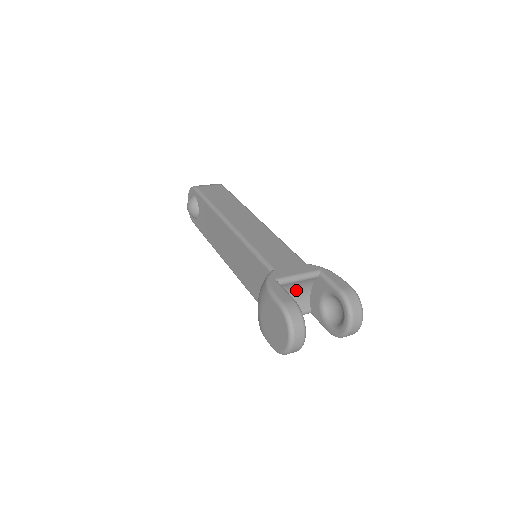
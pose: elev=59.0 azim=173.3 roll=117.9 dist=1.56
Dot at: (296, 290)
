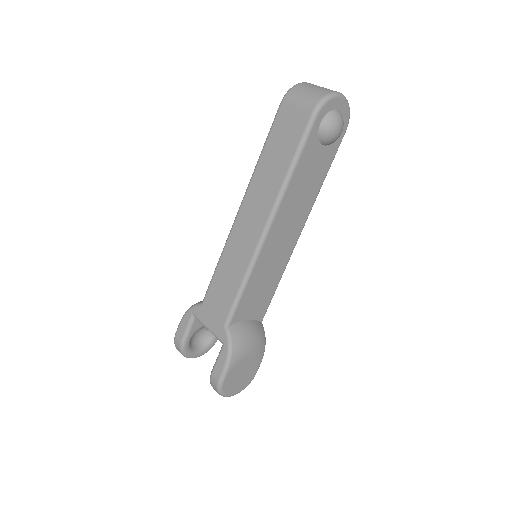
Dot at: occluded
